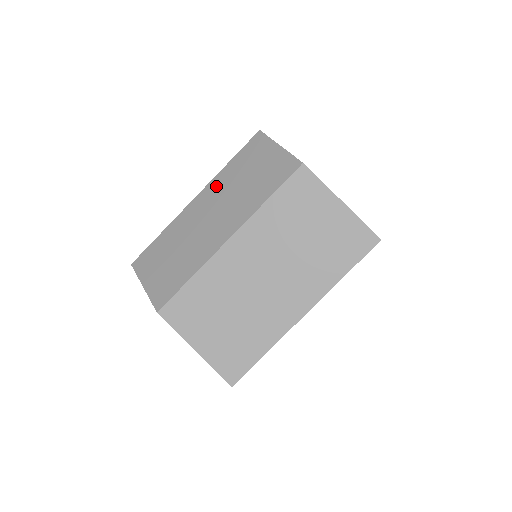
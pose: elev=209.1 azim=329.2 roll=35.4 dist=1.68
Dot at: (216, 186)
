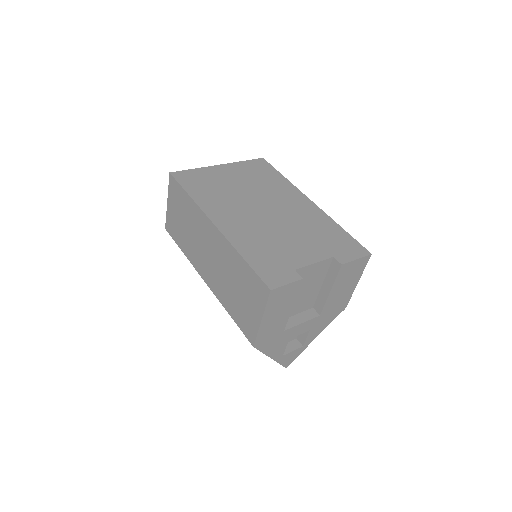
Dot at: (225, 250)
